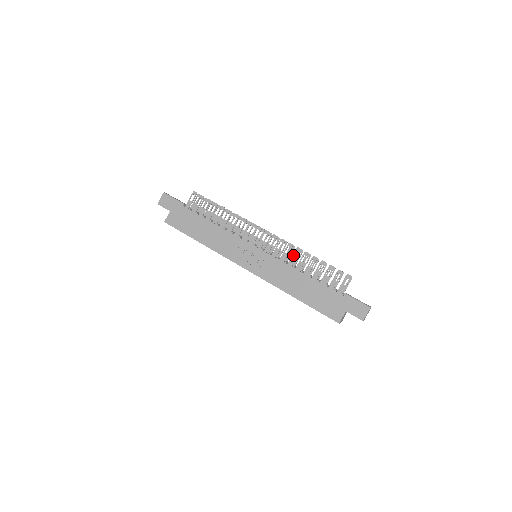
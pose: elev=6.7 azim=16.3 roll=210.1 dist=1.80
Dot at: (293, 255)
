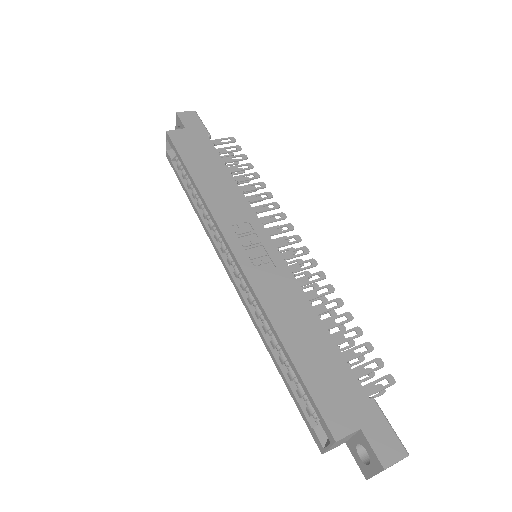
Dot at: (318, 289)
